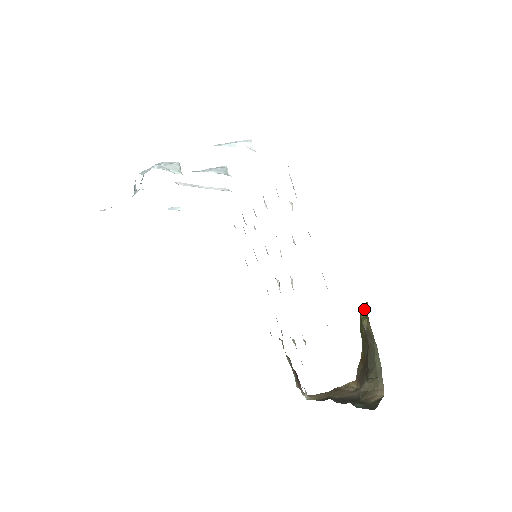
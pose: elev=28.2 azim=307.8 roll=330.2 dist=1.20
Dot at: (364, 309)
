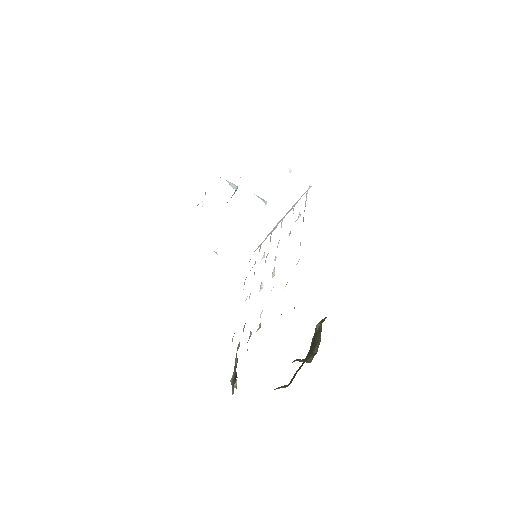
Dot at: (323, 320)
